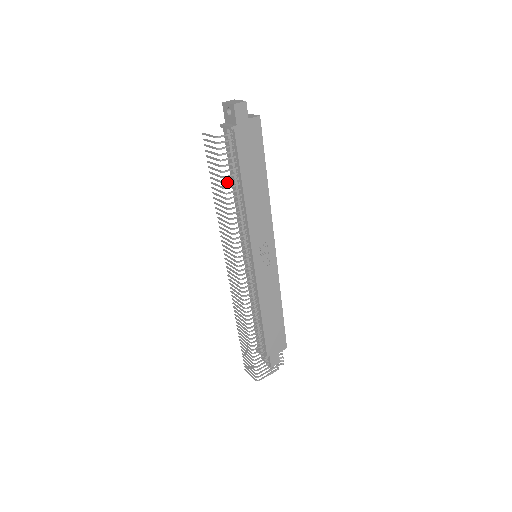
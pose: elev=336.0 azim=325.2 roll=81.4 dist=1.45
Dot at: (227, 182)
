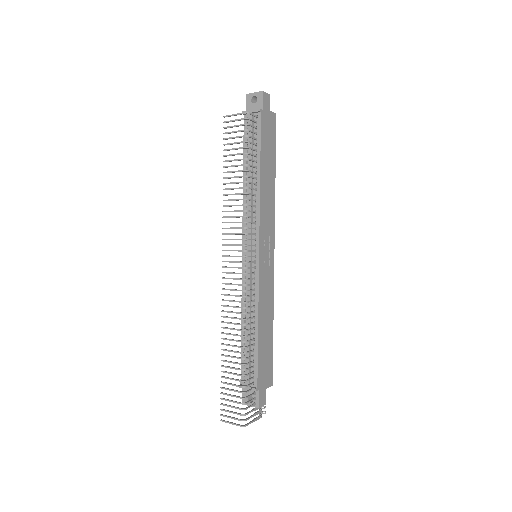
Dot at: (249, 159)
